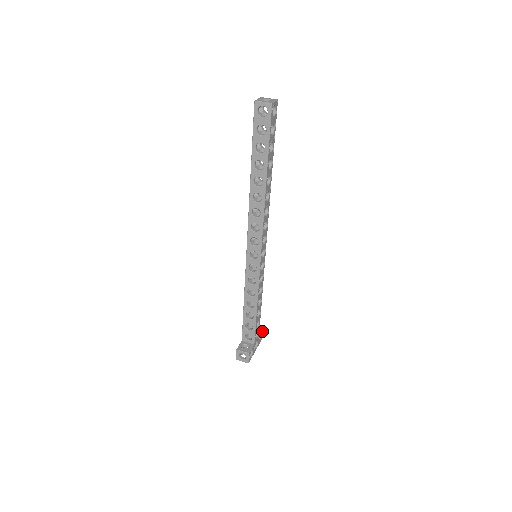
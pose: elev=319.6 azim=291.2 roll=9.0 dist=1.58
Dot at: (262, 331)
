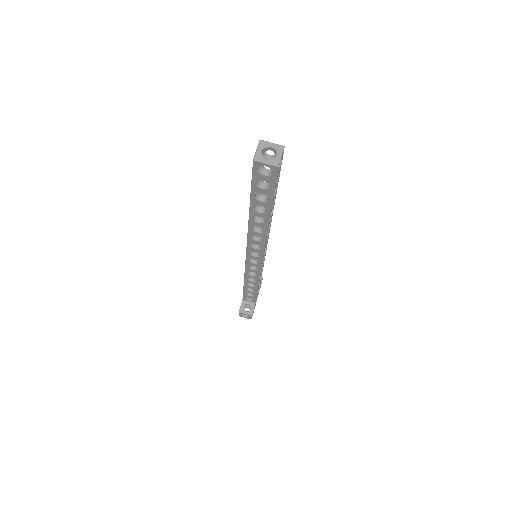
Dot at: (261, 281)
